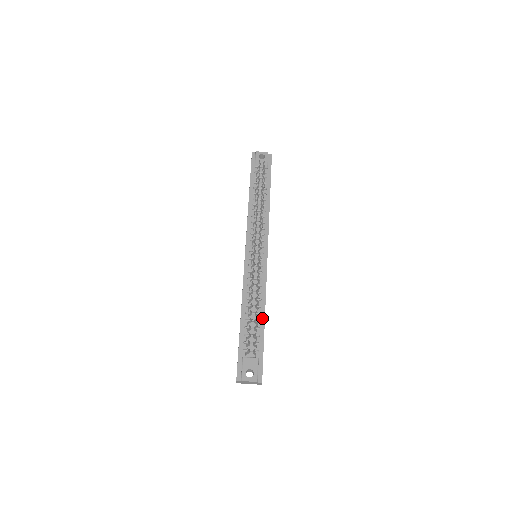
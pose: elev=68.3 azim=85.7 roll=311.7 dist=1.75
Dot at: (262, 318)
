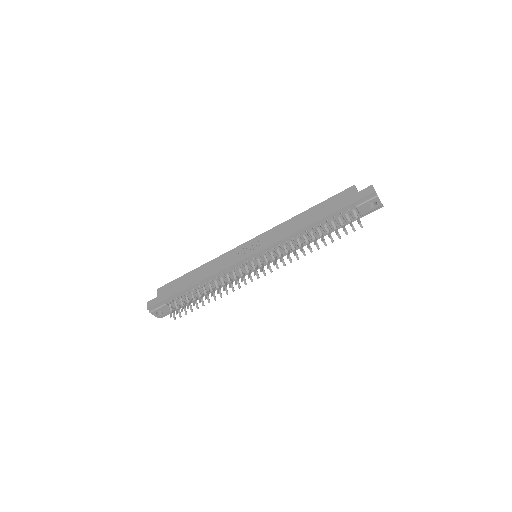
Dot at: occluded
